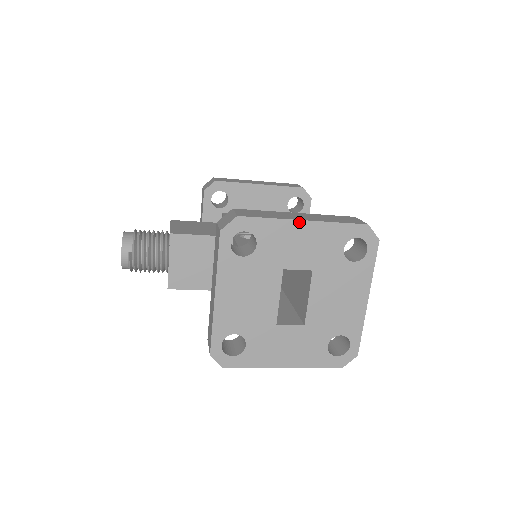
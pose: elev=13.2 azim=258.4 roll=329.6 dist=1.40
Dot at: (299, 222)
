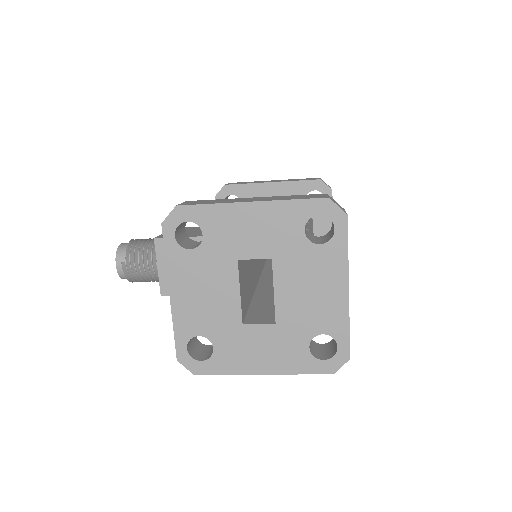
Dot at: (245, 204)
